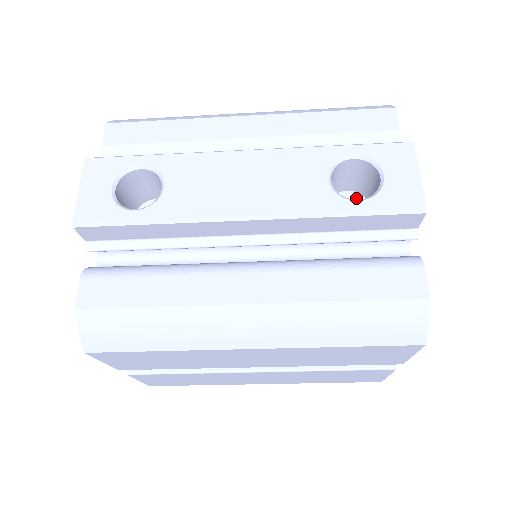
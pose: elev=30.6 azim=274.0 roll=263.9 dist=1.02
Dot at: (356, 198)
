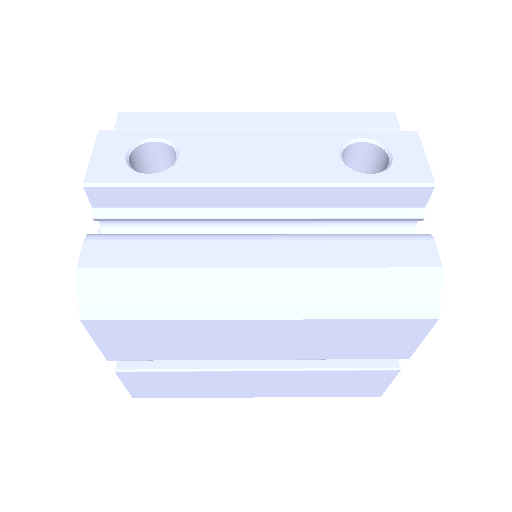
Dot at: occluded
